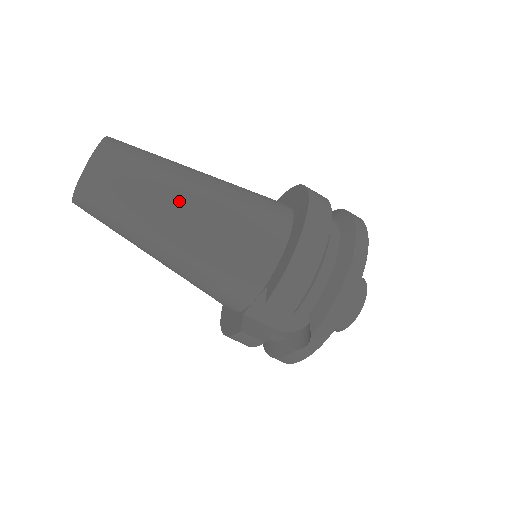
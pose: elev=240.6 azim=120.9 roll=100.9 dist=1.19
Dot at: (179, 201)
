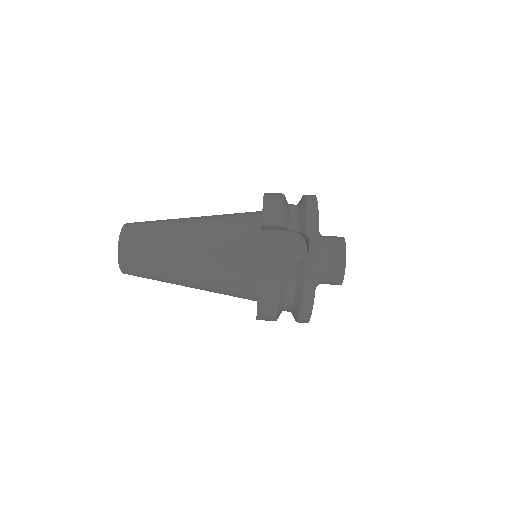
Dot at: (184, 221)
